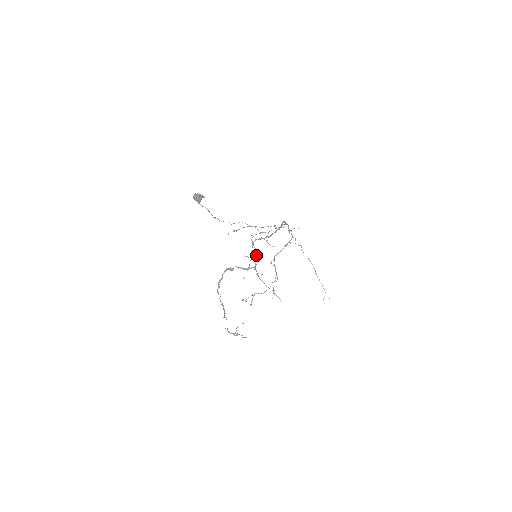
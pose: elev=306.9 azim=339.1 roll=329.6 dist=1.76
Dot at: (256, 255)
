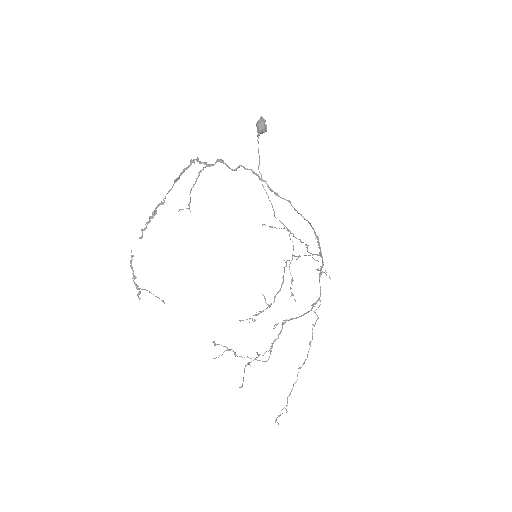
Dot at: occluded
